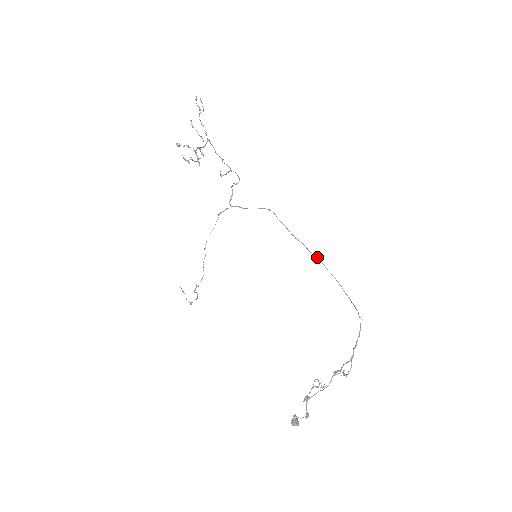
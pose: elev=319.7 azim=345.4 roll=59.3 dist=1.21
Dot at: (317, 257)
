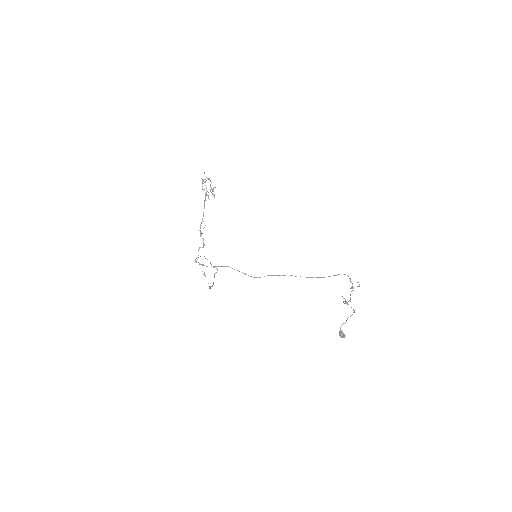
Dot at: (282, 275)
